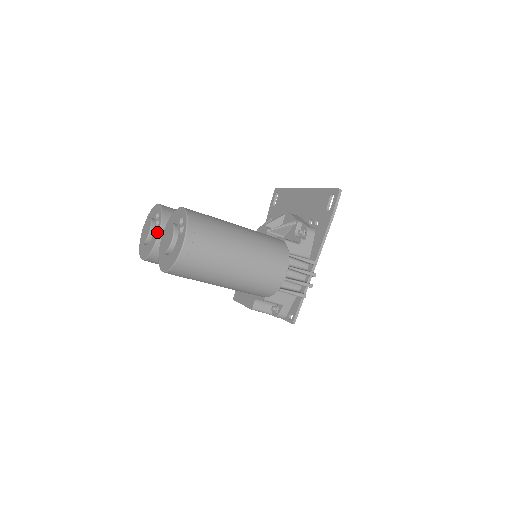
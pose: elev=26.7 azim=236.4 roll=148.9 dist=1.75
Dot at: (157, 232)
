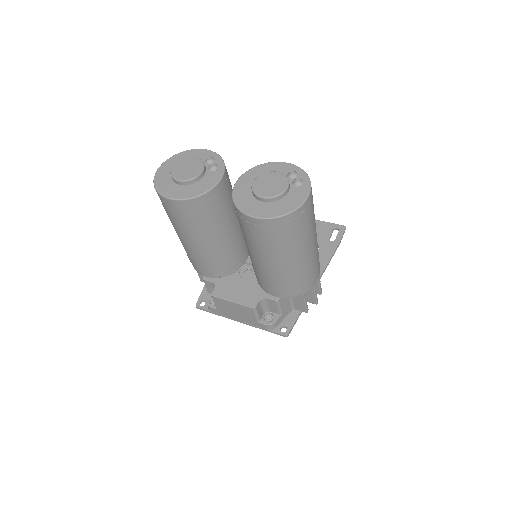
Dot at: (218, 176)
